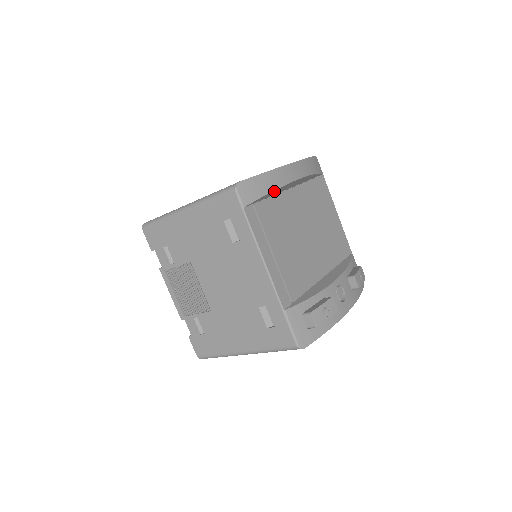
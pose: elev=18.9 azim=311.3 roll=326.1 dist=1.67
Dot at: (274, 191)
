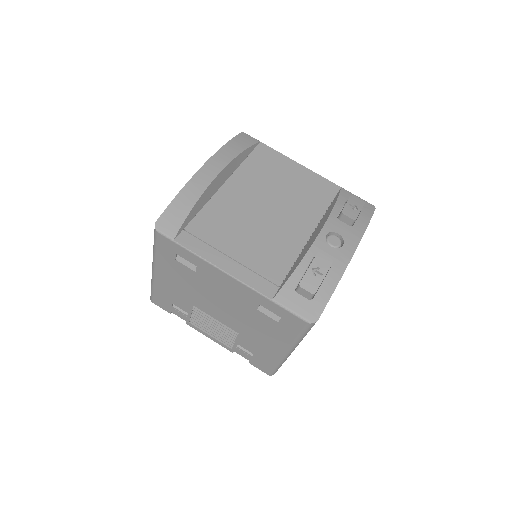
Dot at: (198, 203)
